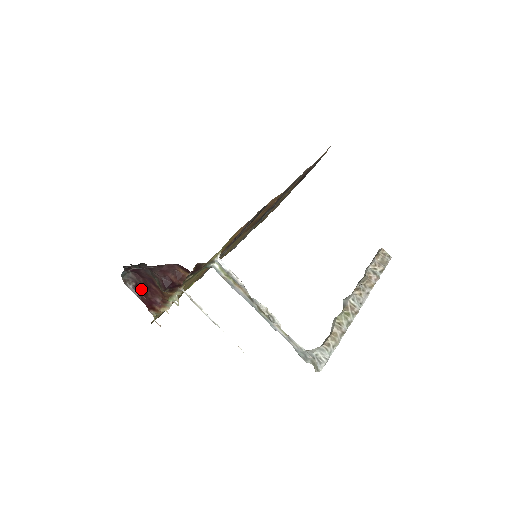
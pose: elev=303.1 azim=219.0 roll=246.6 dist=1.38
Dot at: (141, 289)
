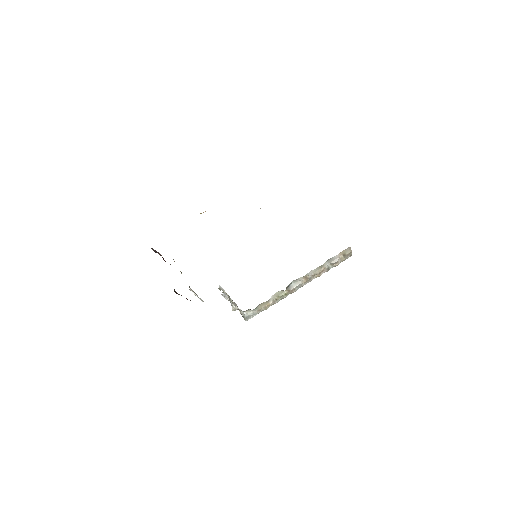
Dot at: (161, 255)
